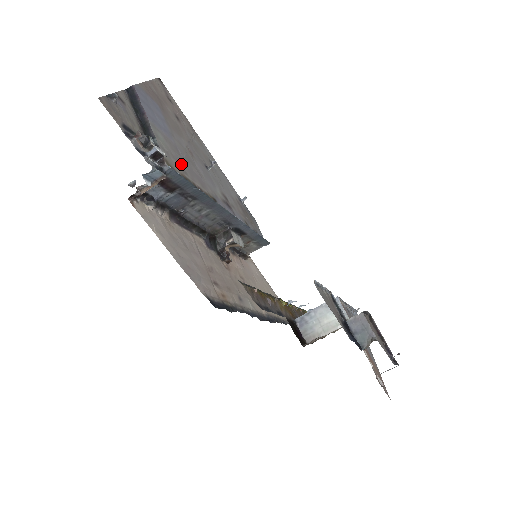
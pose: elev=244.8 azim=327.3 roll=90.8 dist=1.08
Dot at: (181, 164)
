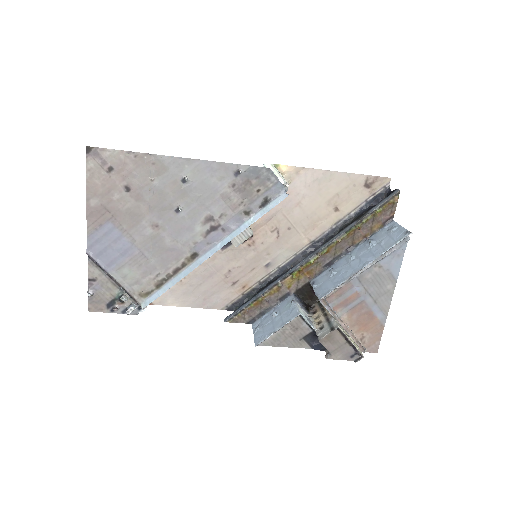
Dot at: (152, 270)
